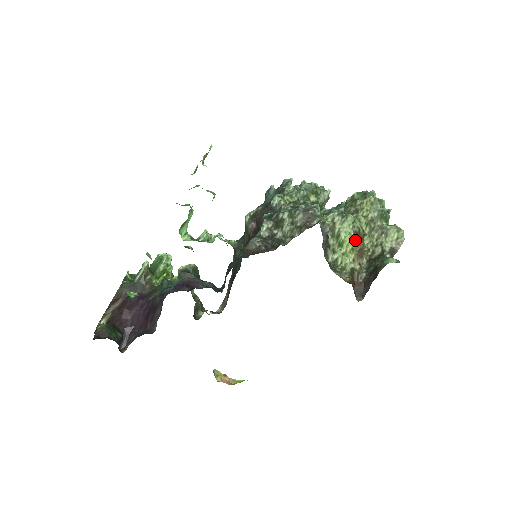
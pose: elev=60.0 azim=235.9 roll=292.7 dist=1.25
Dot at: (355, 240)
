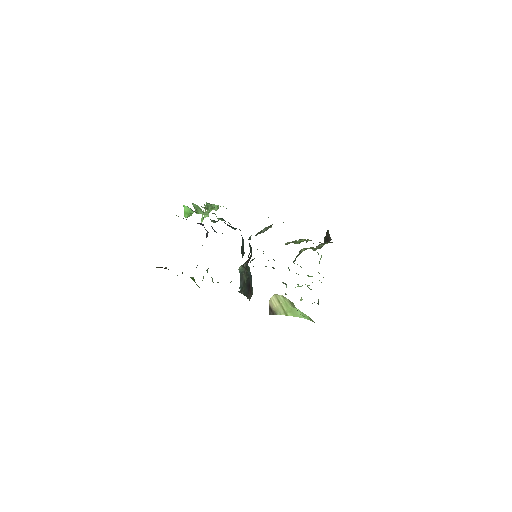
Dot at: occluded
